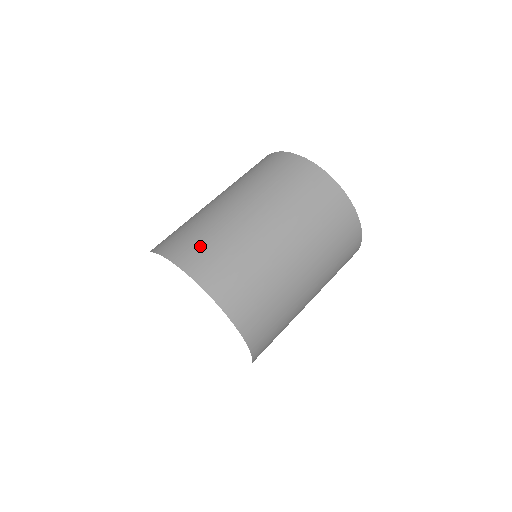
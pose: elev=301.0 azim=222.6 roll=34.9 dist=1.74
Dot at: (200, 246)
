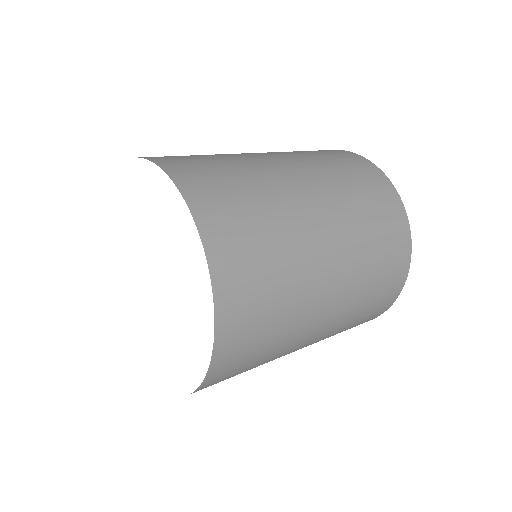
Dot at: occluded
